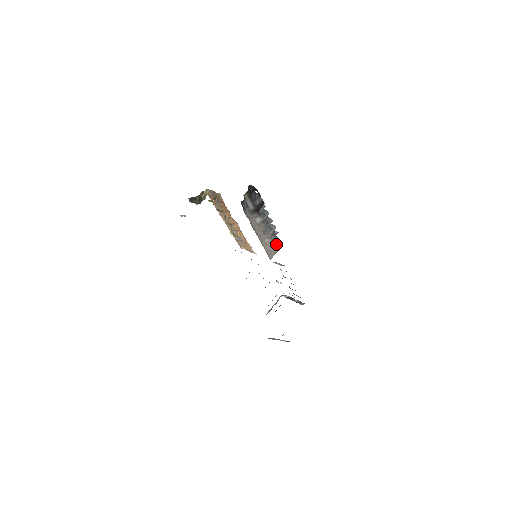
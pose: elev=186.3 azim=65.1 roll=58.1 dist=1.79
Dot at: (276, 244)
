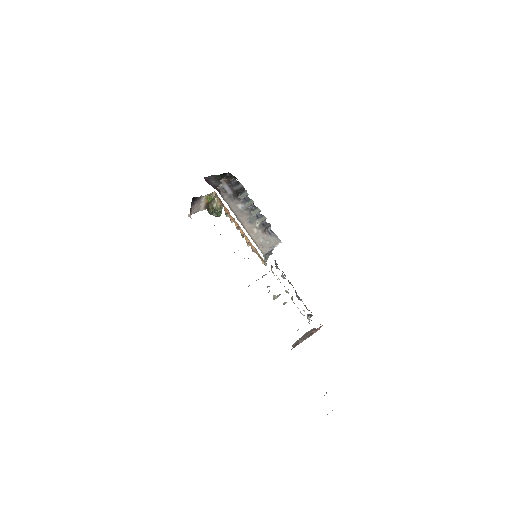
Dot at: (272, 239)
